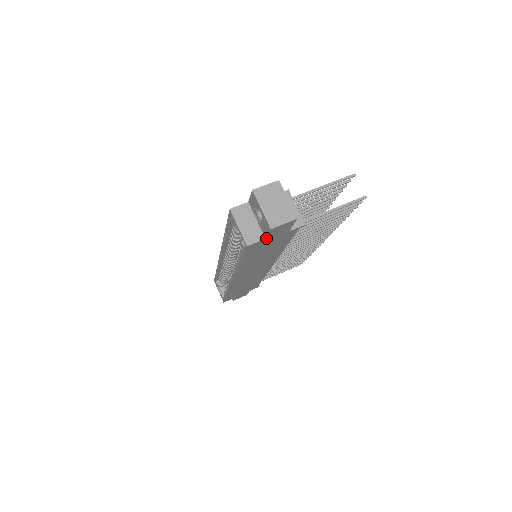
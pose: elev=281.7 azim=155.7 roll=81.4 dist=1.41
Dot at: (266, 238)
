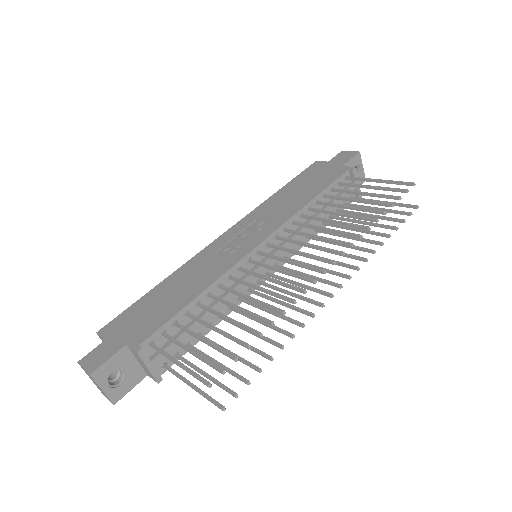
Dot at: occluded
